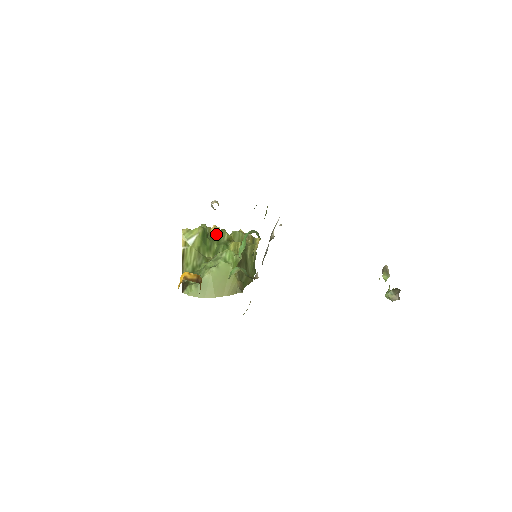
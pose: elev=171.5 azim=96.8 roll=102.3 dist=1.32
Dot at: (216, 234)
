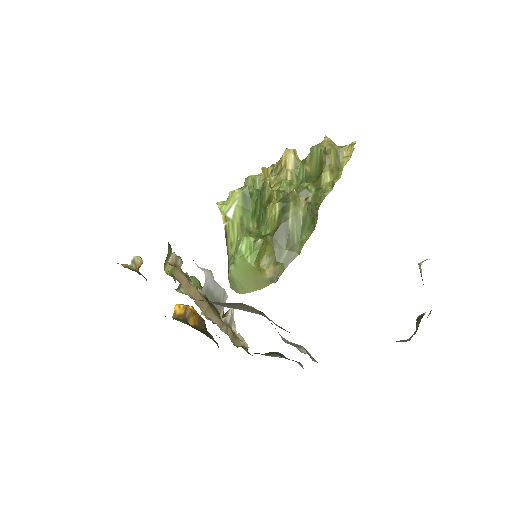
Dot at: occluded
